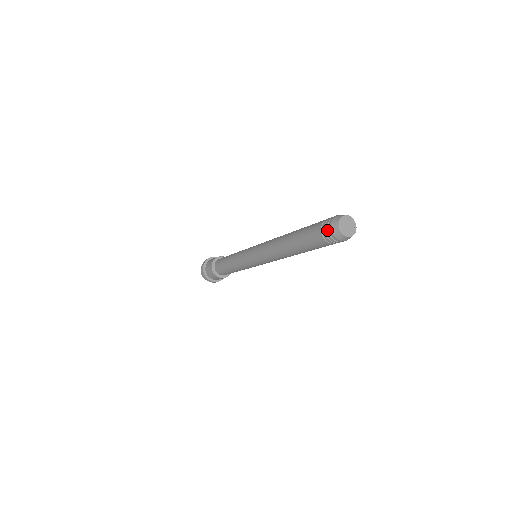
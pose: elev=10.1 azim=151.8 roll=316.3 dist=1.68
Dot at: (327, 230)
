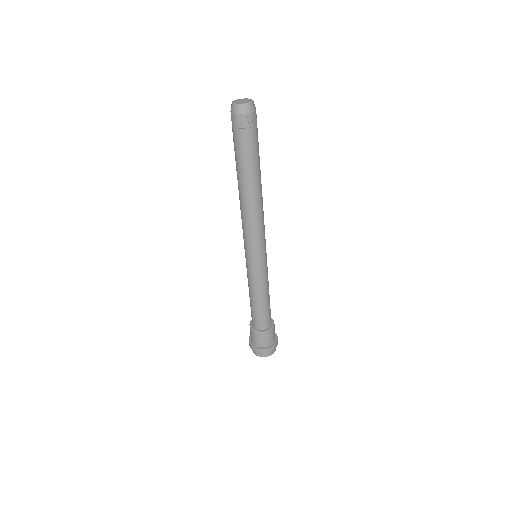
Dot at: (236, 120)
